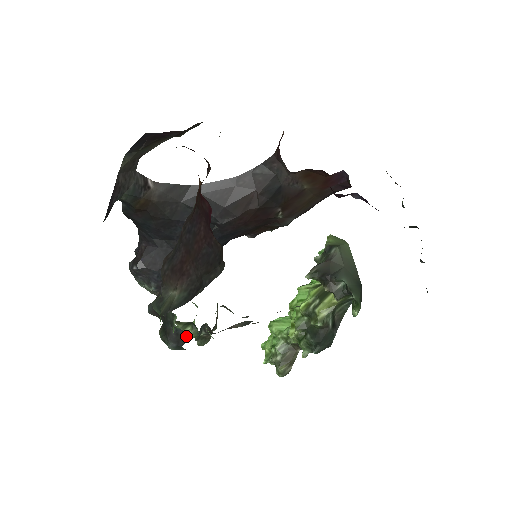
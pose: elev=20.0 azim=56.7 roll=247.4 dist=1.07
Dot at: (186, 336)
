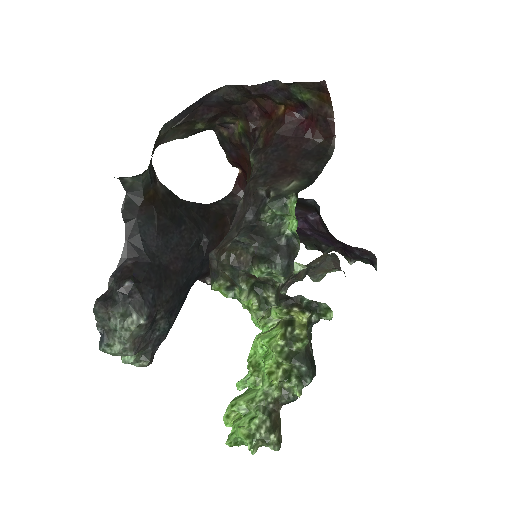
Dot at: (297, 246)
